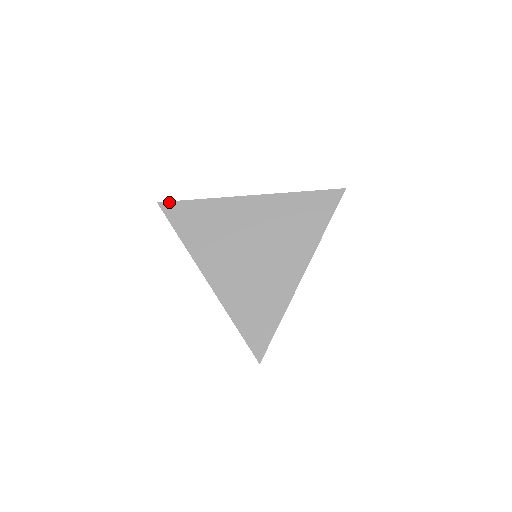
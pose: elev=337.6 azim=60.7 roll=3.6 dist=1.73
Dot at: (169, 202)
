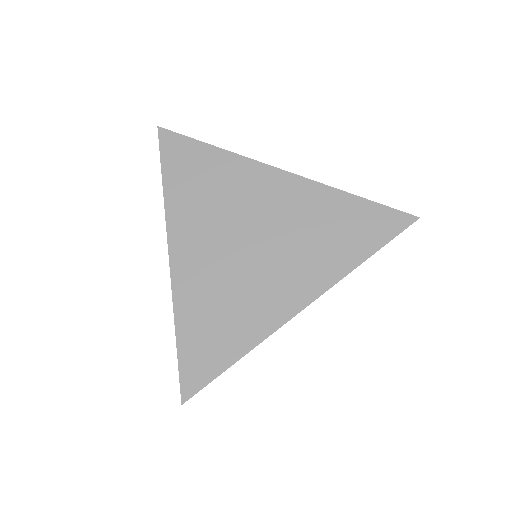
Dot at: (173, 132)
